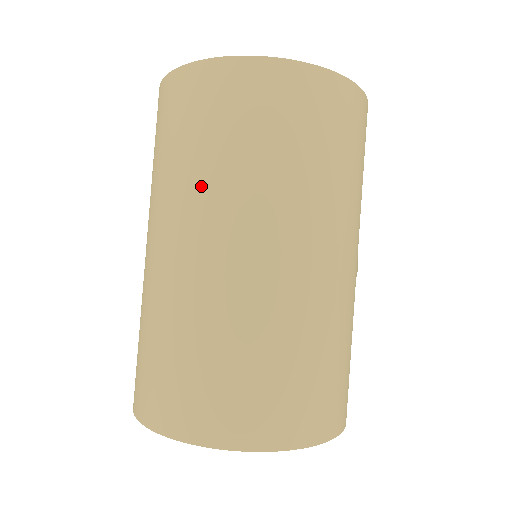
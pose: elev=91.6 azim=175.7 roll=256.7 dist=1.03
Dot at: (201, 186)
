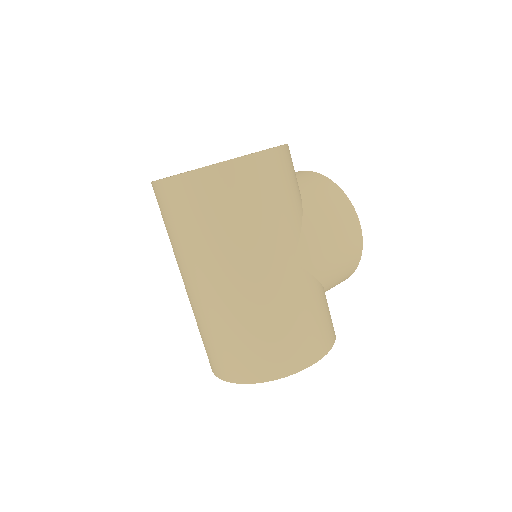
Dot at: (176, 252)
